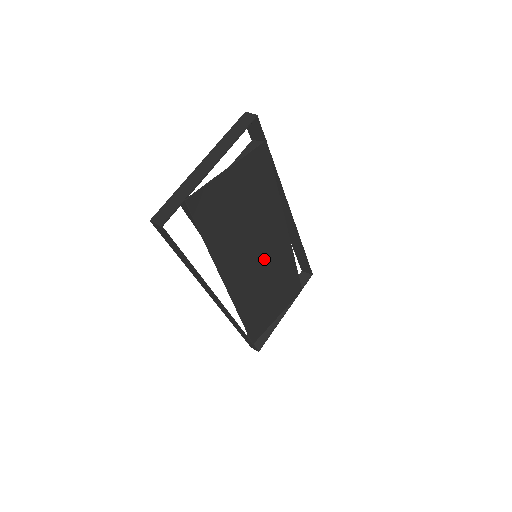
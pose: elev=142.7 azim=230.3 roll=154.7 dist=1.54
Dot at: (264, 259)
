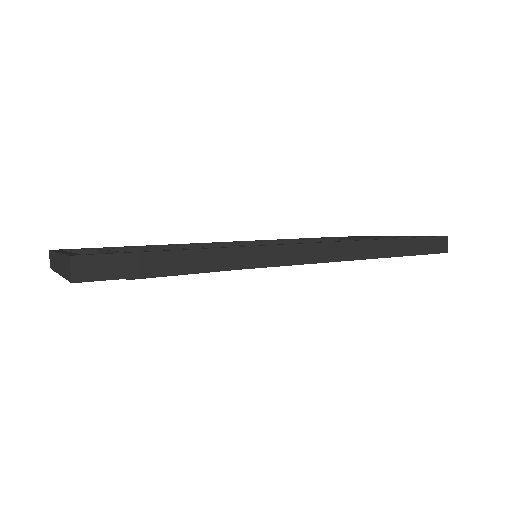
Dot at: occluded
